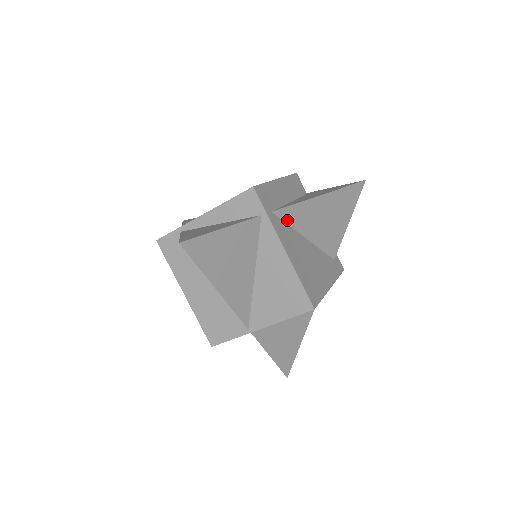
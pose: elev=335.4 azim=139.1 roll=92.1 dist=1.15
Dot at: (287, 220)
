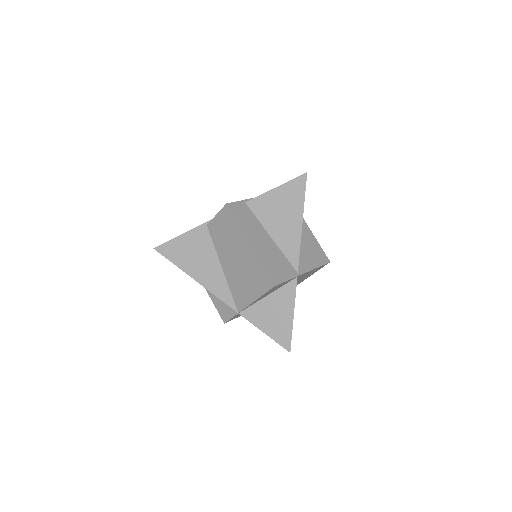
Dot at: occluded
